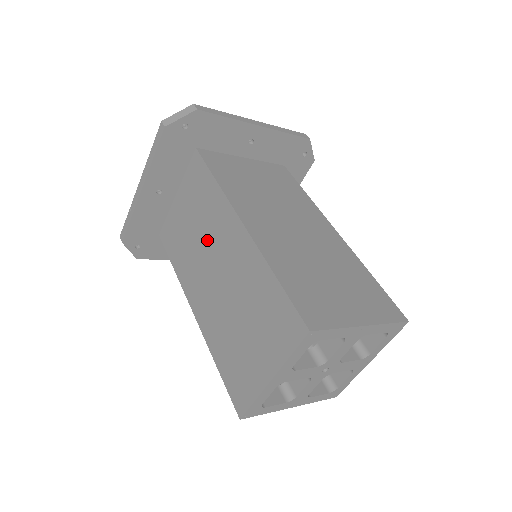
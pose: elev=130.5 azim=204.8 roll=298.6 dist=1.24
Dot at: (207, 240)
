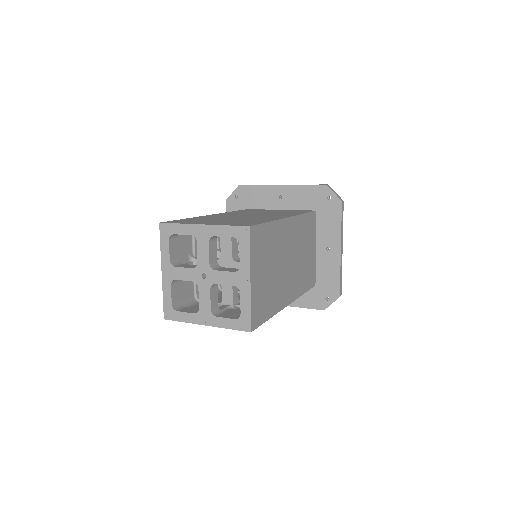
Dot at: occluded
